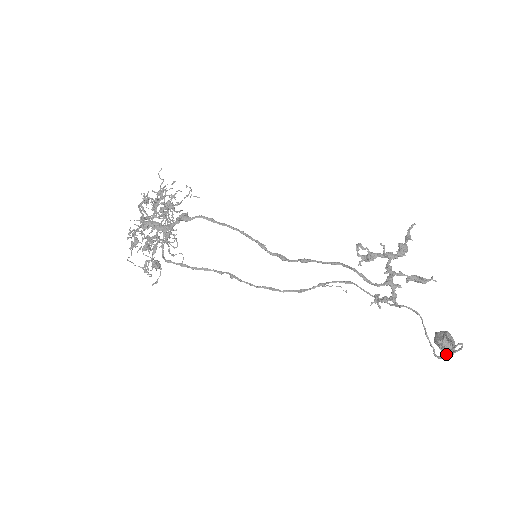
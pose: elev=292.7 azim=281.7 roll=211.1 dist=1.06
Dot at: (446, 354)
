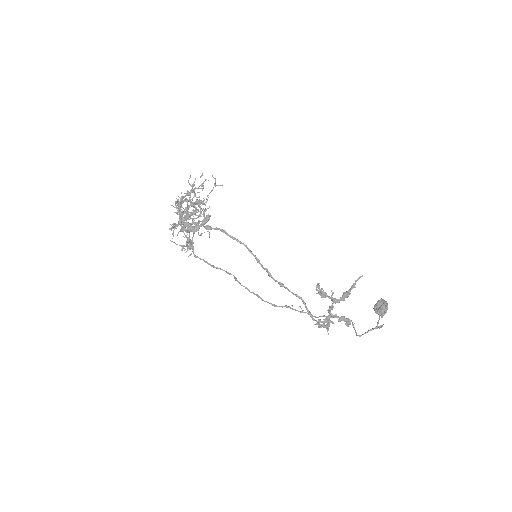
Dot at: (367, 332)
